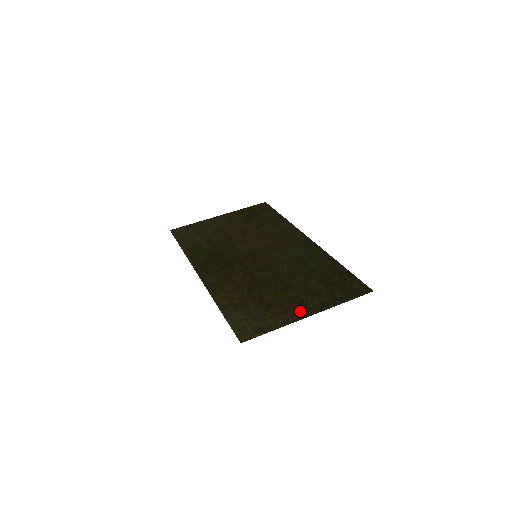
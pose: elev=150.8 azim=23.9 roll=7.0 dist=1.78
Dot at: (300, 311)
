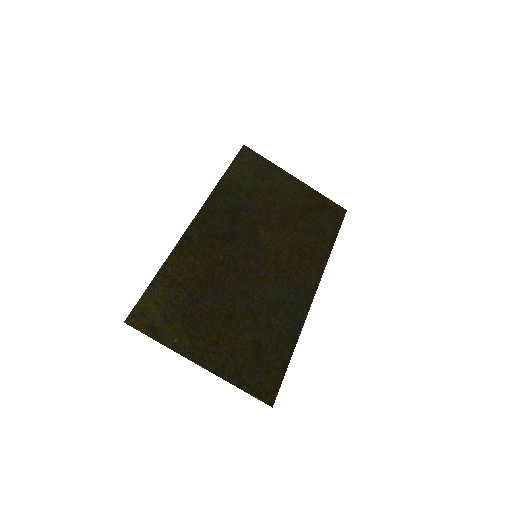
Dot at: (200, 351)
